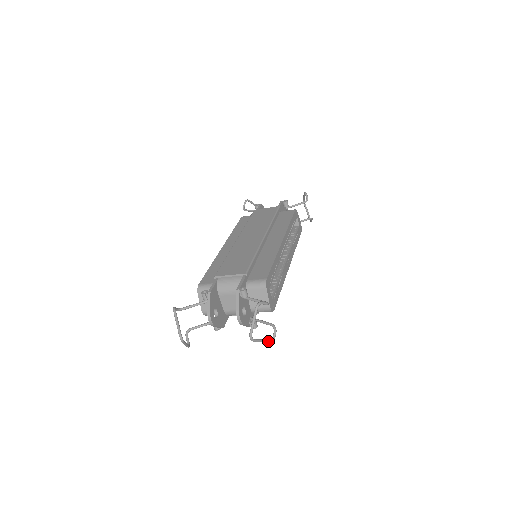
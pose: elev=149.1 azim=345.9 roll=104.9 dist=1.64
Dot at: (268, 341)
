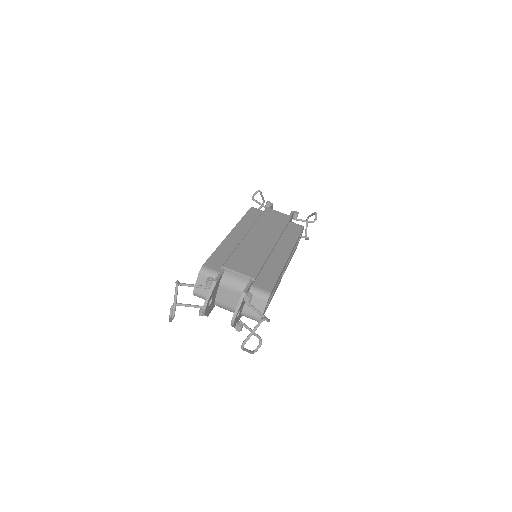
Dot at: (251, 352)
